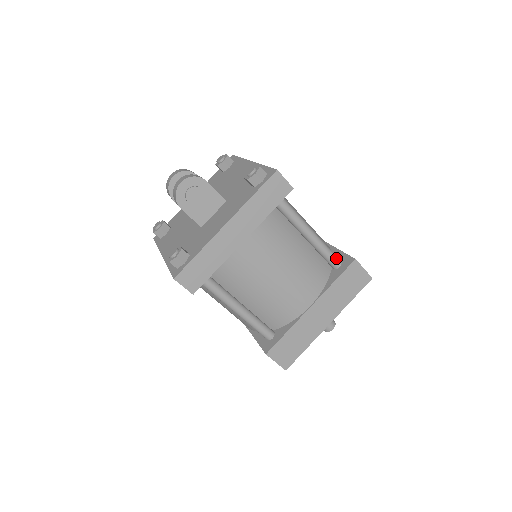
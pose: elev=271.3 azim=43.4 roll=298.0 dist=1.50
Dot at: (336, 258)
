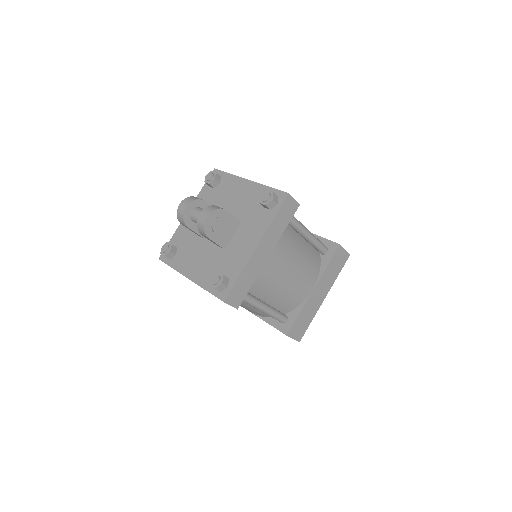
Dot at: (324, 246)
